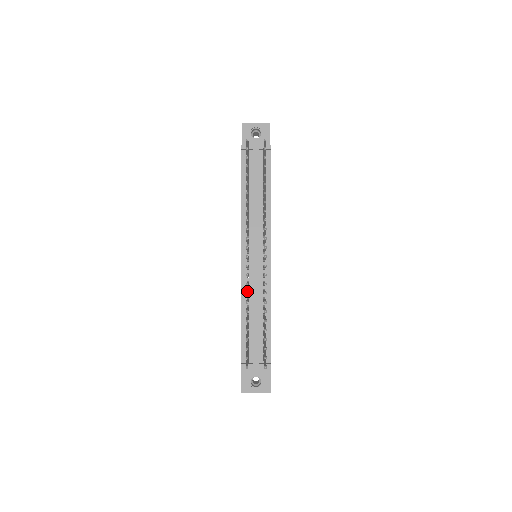
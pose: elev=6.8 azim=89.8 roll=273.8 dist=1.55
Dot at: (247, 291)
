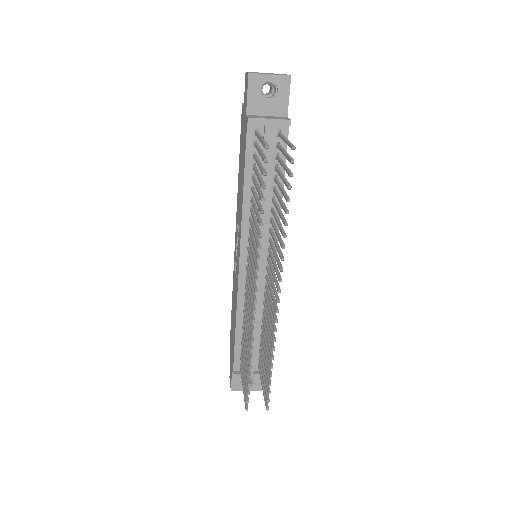
Dot at: (249, 325)
